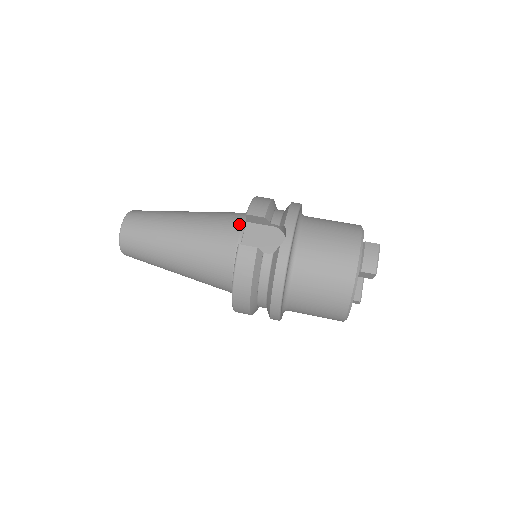
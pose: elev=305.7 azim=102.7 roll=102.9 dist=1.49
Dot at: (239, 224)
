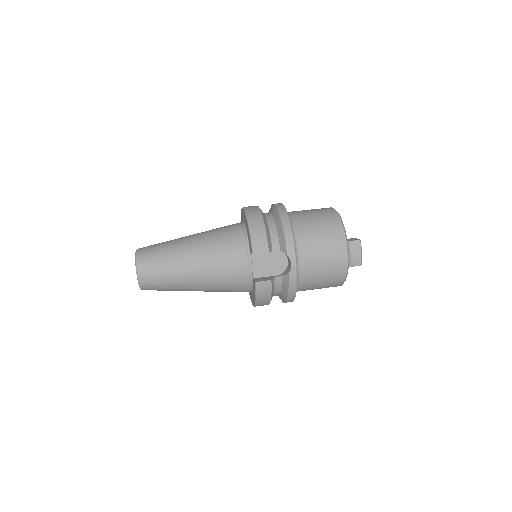
Dot at: (244, 254)
